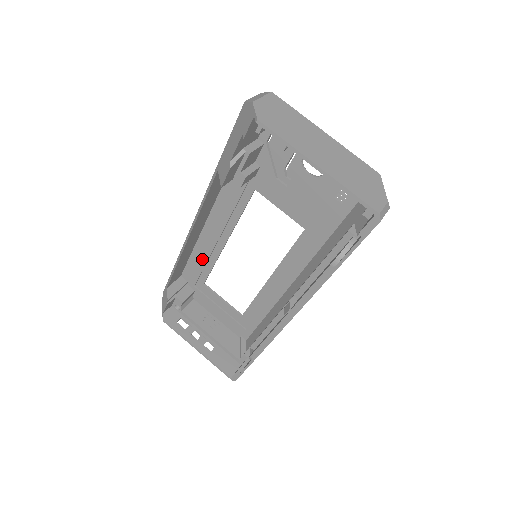
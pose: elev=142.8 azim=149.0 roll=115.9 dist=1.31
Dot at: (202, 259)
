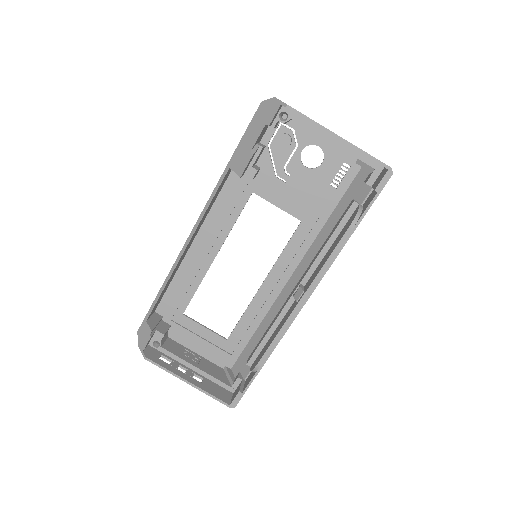
Dot at: (185, 282)
